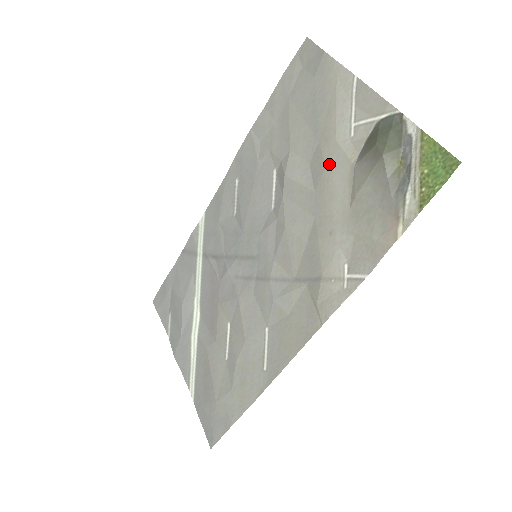
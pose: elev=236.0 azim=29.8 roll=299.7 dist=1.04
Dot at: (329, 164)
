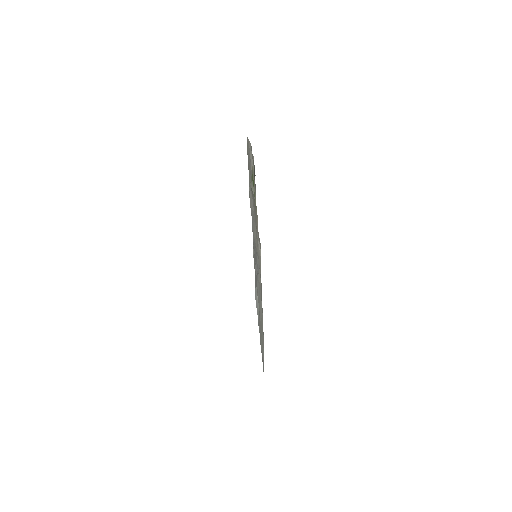
Dot at: occluded
